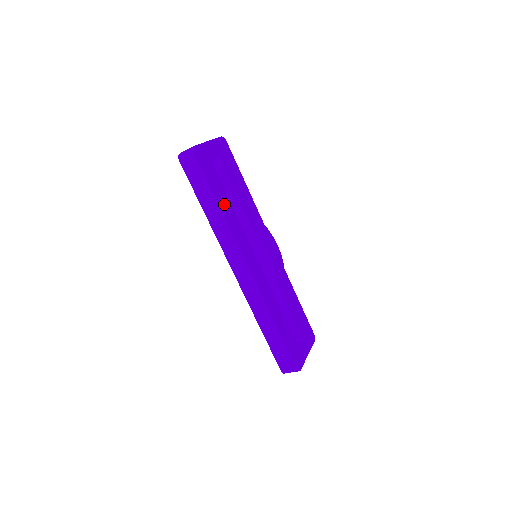
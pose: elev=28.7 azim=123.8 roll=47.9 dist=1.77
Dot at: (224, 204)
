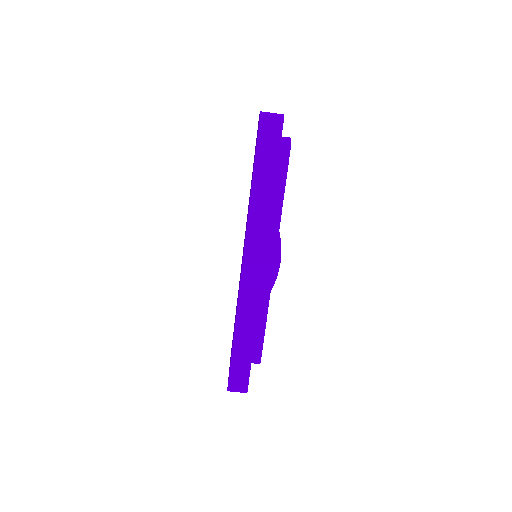
Dot at: occluded
